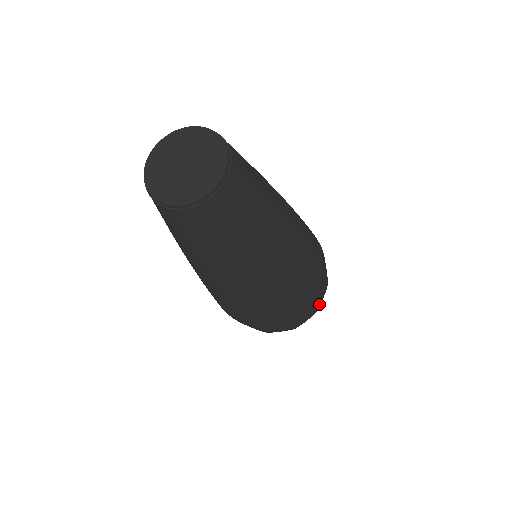
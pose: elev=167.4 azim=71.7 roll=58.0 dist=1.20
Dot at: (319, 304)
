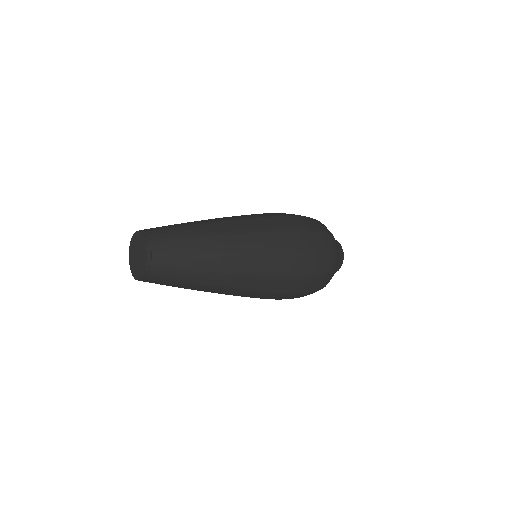
Dot at: (323, 271)
